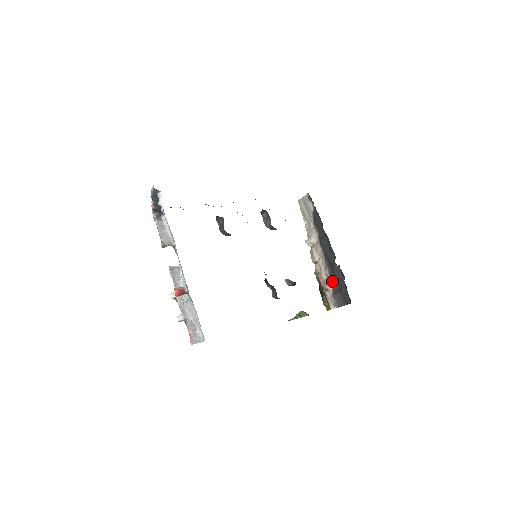
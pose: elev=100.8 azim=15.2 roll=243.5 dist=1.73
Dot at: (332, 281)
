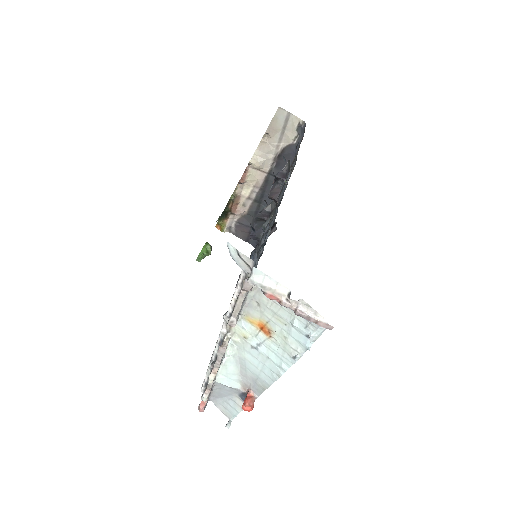
Dot at: (247, 214)
